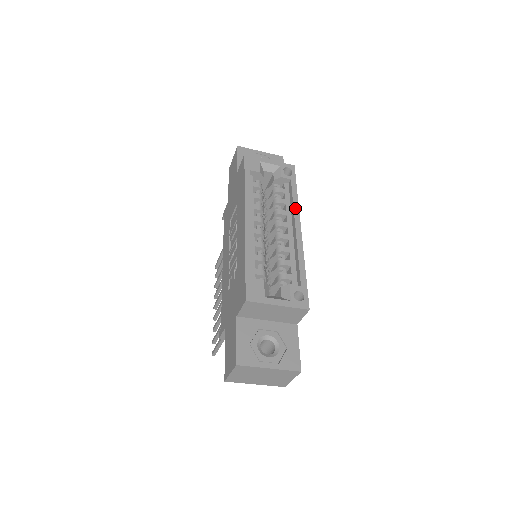
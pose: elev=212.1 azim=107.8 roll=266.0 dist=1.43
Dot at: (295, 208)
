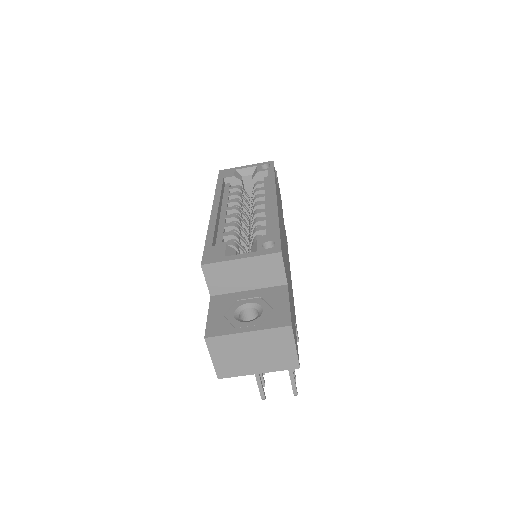
Dot at: (271, 186)
